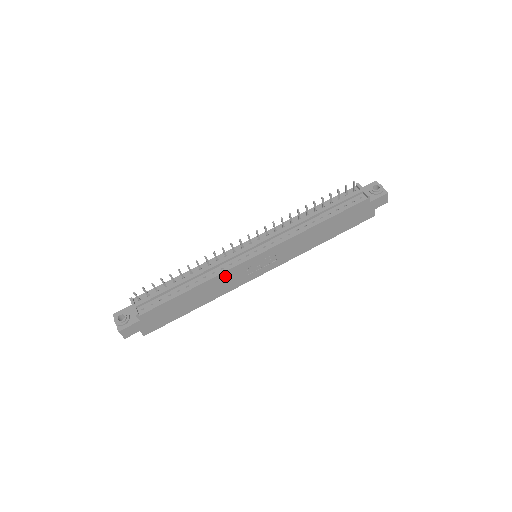
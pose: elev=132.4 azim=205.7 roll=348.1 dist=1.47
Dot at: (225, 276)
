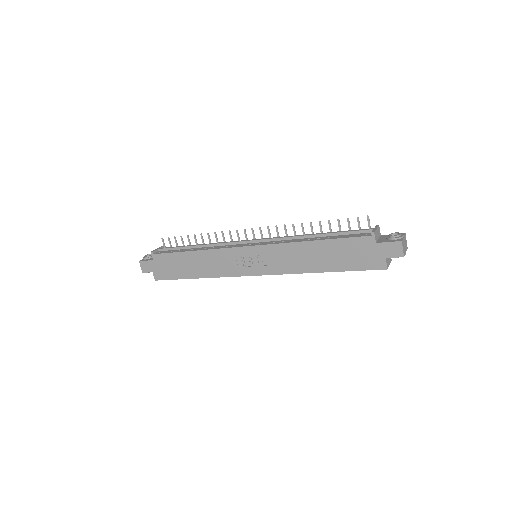
Dot at: (219, 254)
